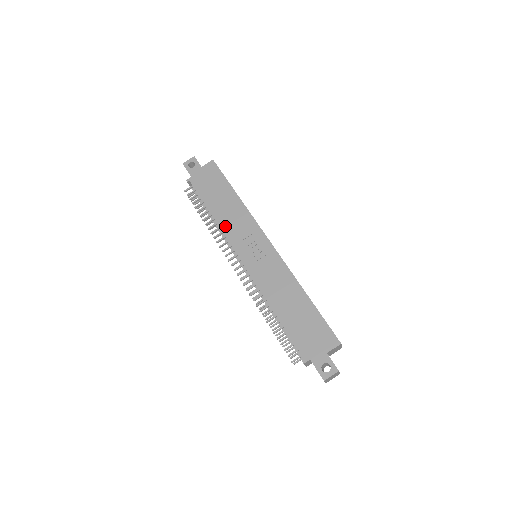
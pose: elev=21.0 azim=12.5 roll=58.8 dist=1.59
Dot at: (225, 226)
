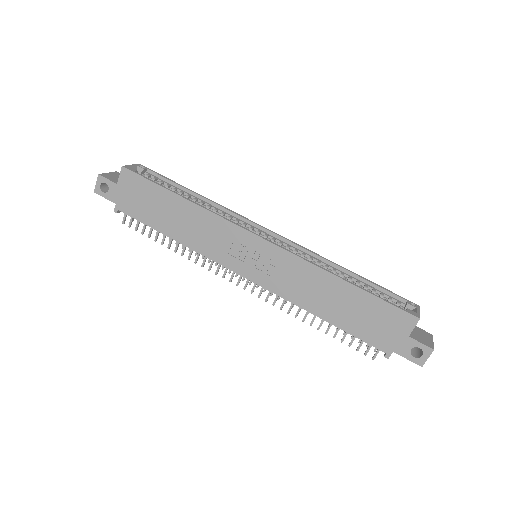
Dot at: (197, 246)
